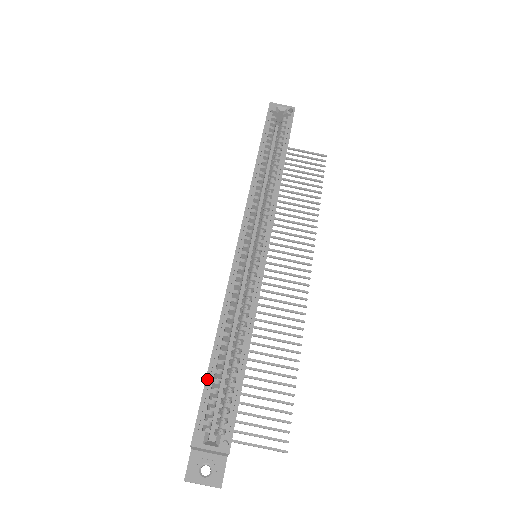
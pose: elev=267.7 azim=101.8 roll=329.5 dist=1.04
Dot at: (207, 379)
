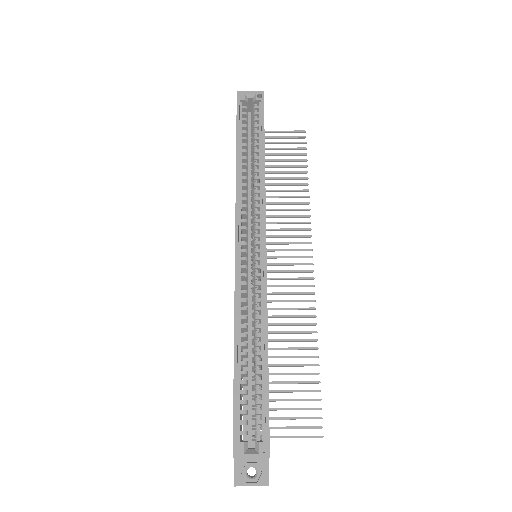
Dot at: (235, 392)
